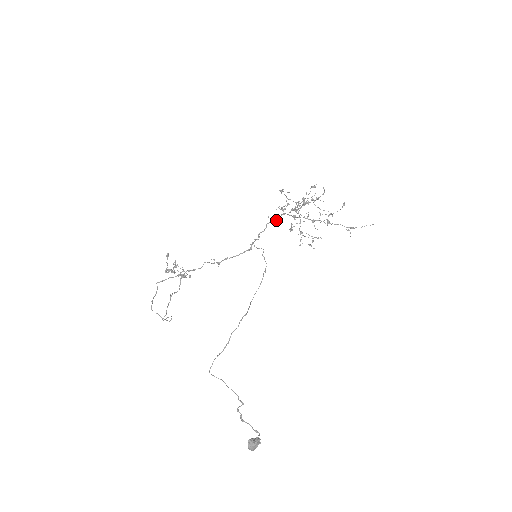
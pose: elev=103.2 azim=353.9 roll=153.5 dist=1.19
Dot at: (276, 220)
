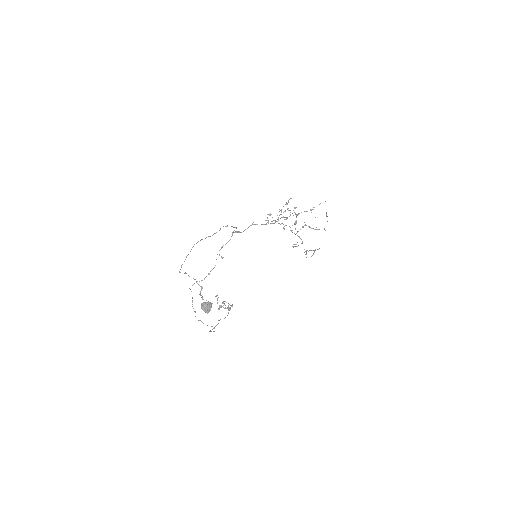
Dot at: occluded
